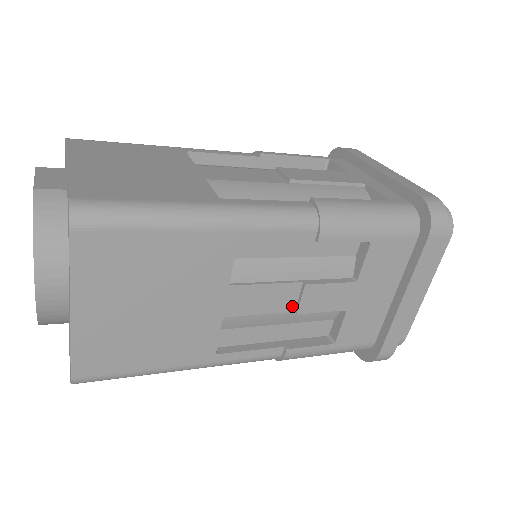
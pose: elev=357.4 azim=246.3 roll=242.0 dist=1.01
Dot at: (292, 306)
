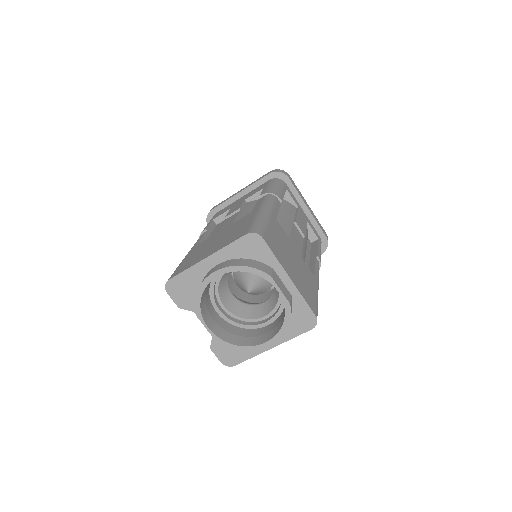
Dot at: occluded
